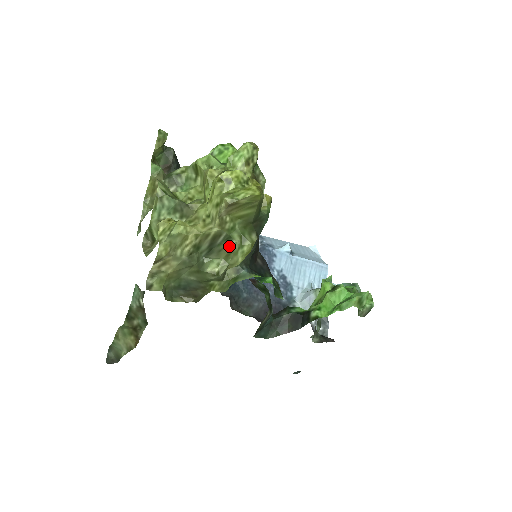
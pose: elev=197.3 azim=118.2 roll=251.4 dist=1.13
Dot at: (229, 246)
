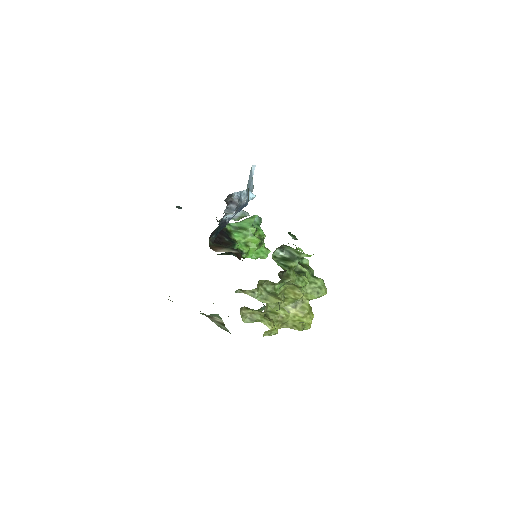
Dot at: occluded
